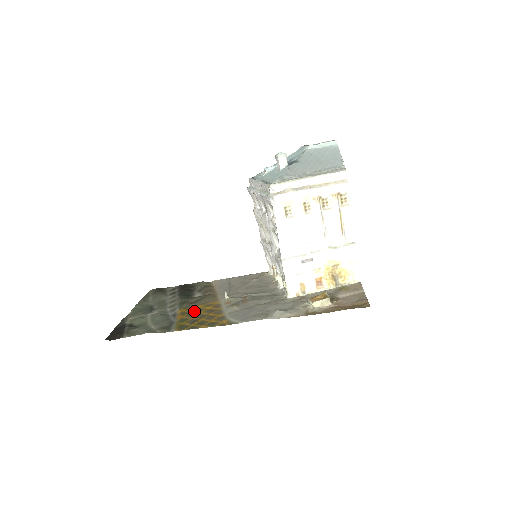
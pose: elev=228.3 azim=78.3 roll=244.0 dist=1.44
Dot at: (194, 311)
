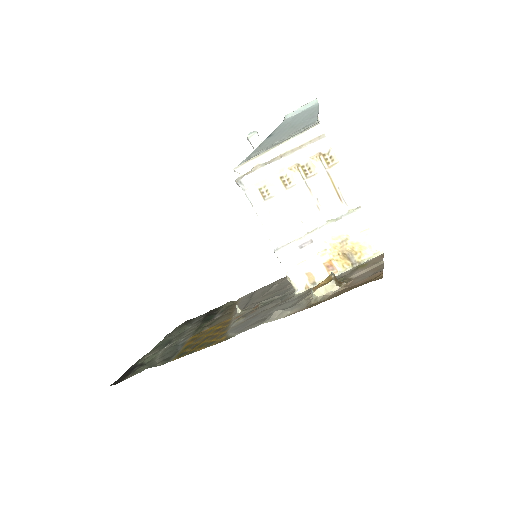
Dot at: (203, 334)
